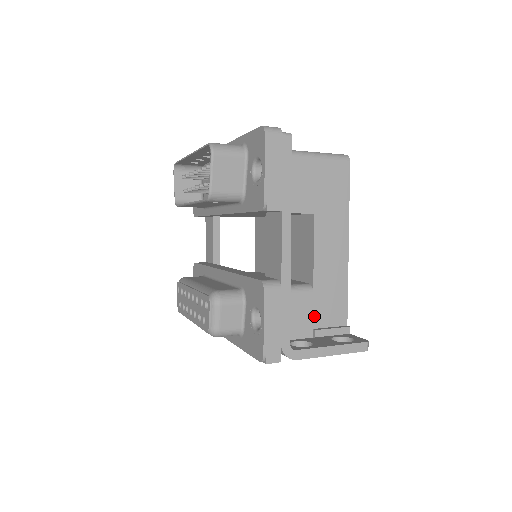
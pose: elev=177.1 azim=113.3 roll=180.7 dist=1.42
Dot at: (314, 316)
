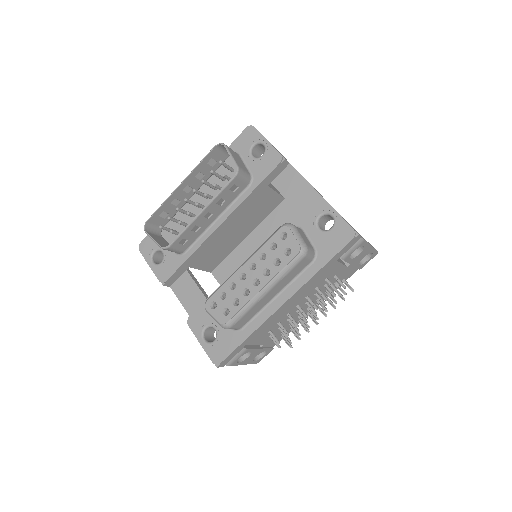
Dot at: occluded
